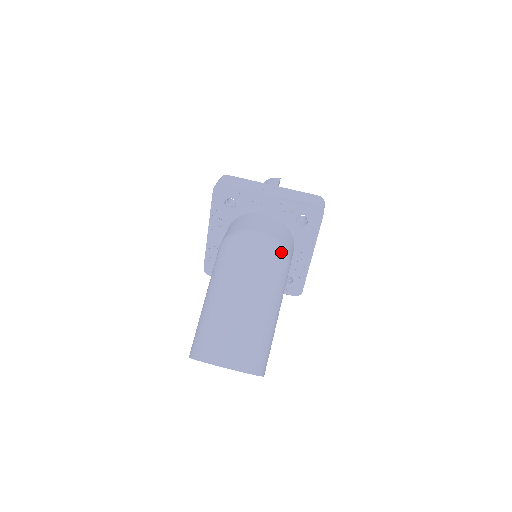
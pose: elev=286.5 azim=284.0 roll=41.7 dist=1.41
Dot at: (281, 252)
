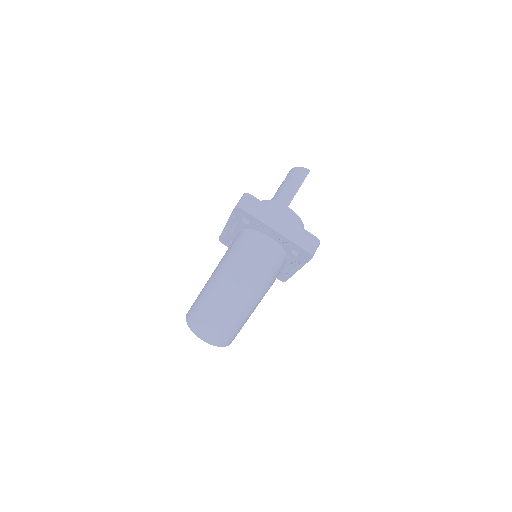
Dot at: (267, 280)
